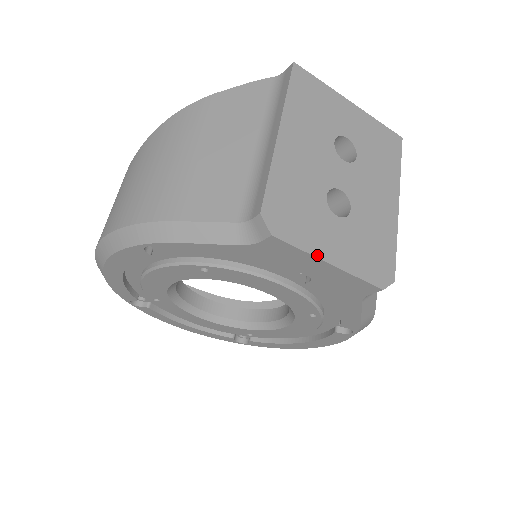
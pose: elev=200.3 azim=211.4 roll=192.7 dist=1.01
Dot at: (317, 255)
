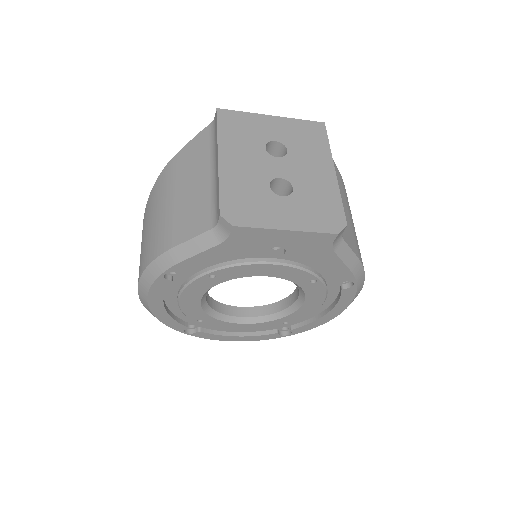
Dot at: (273, 228)
